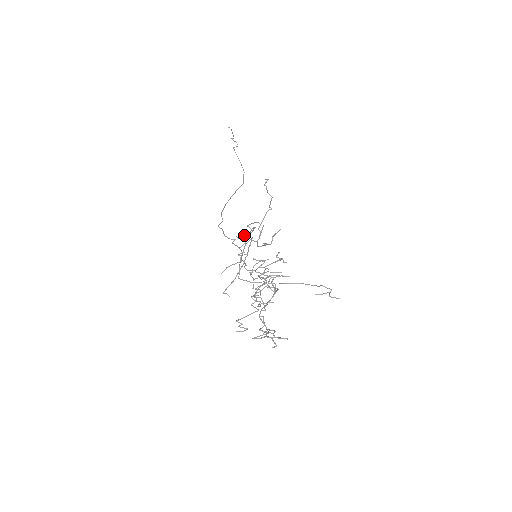
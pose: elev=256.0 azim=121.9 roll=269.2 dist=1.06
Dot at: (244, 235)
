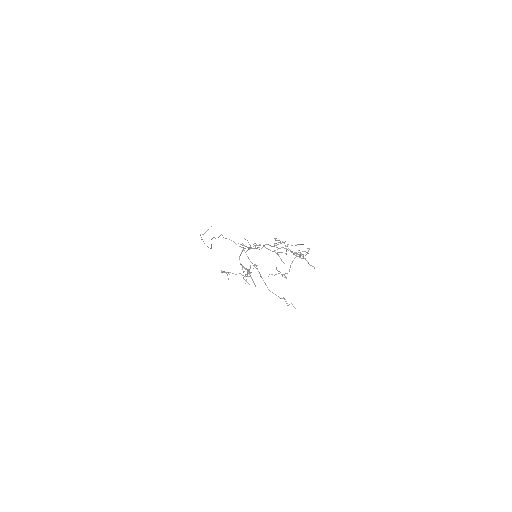
Dot at: occluded
